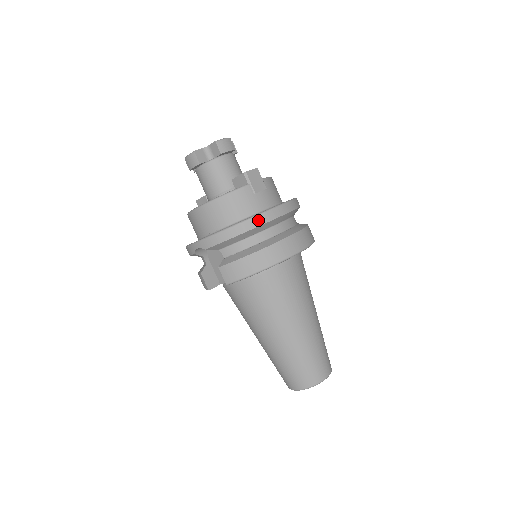
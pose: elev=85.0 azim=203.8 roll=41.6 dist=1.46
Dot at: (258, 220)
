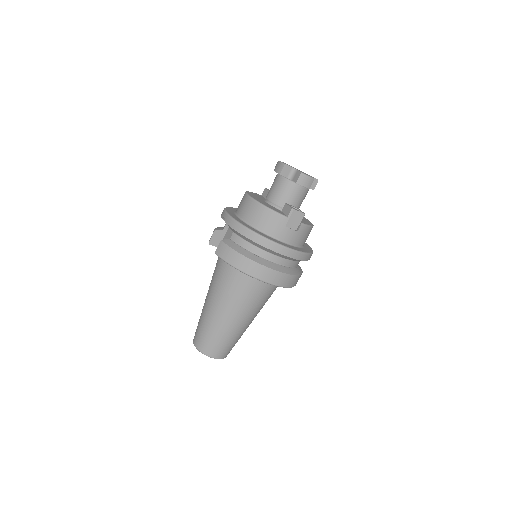
Dot at: (265, 242)
